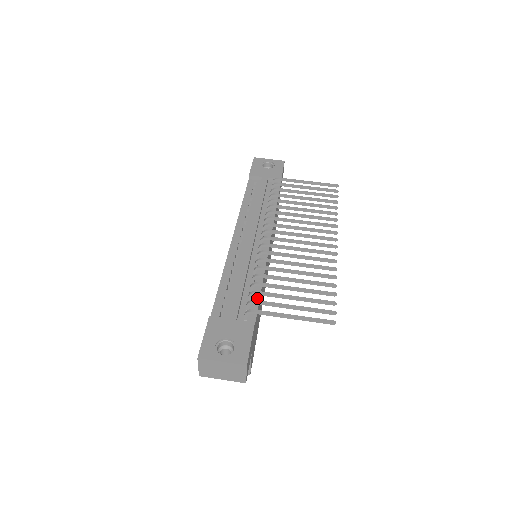
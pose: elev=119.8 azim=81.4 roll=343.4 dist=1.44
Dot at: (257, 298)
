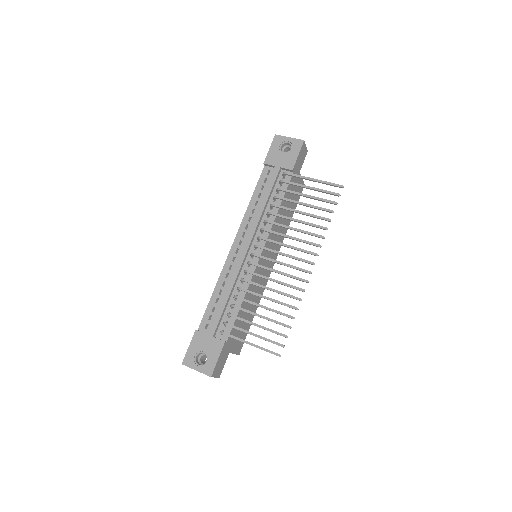
Dot at: (235, 315)
